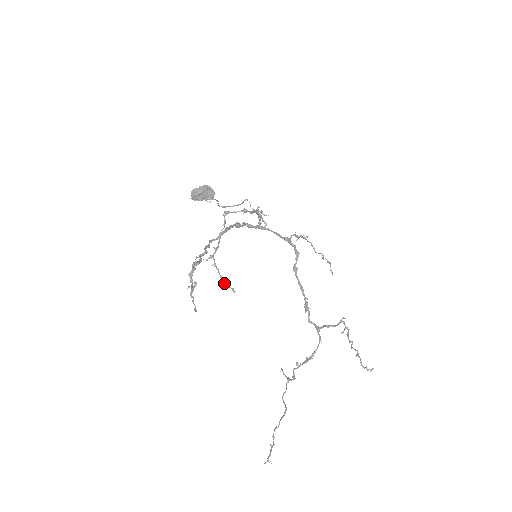
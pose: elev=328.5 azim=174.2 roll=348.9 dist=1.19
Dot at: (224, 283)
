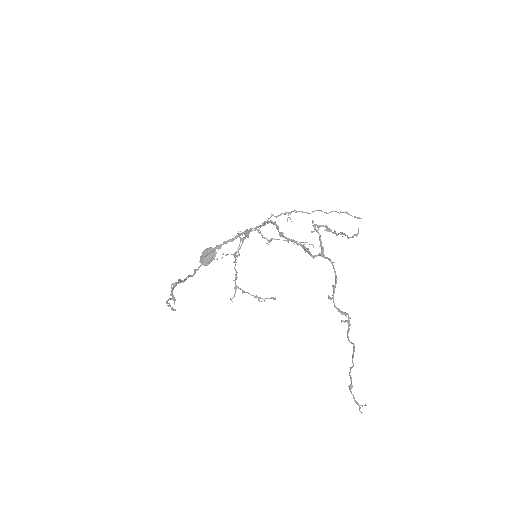
Dot at: occluded
